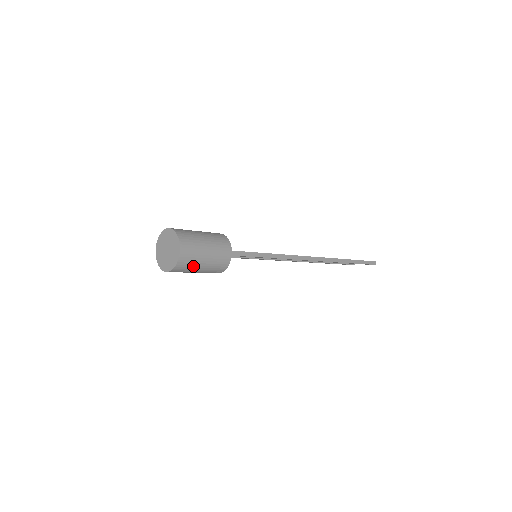
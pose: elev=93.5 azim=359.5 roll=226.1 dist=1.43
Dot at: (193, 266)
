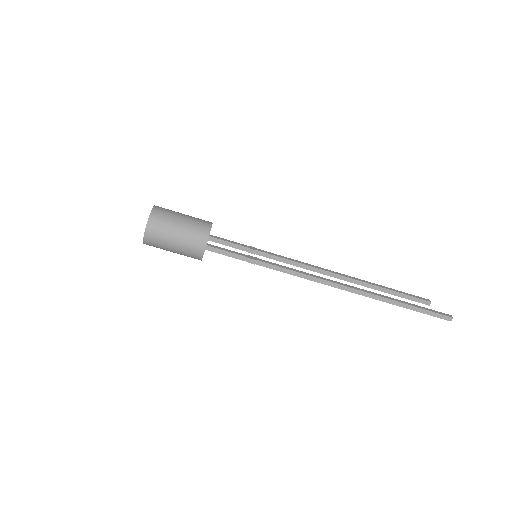
Dot at: (162, 248)
